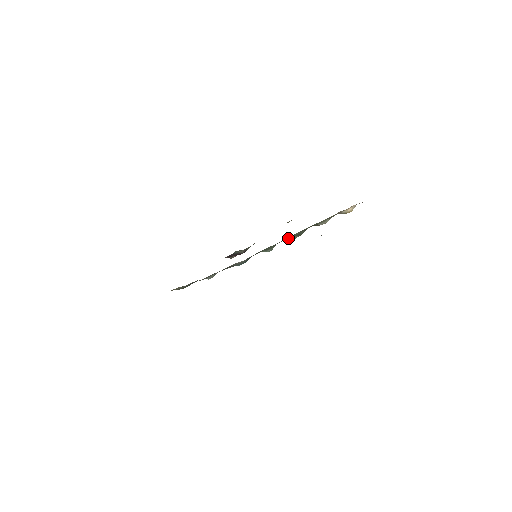
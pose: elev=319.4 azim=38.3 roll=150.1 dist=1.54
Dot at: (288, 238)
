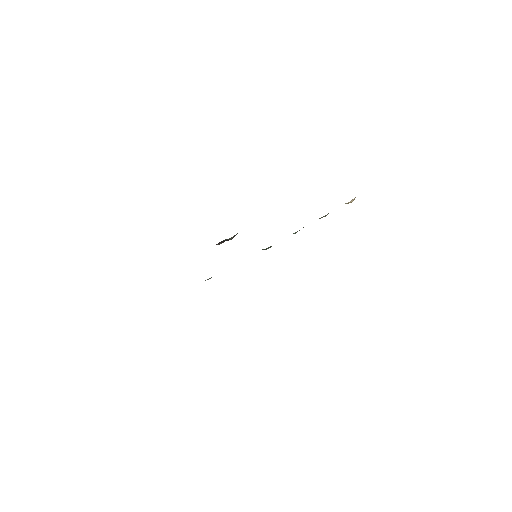
Dot at: occluded
